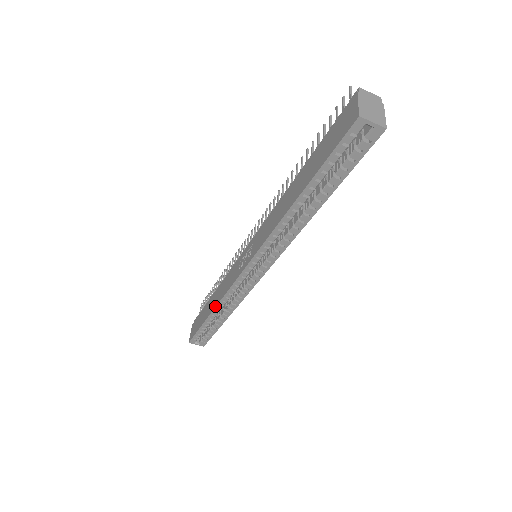
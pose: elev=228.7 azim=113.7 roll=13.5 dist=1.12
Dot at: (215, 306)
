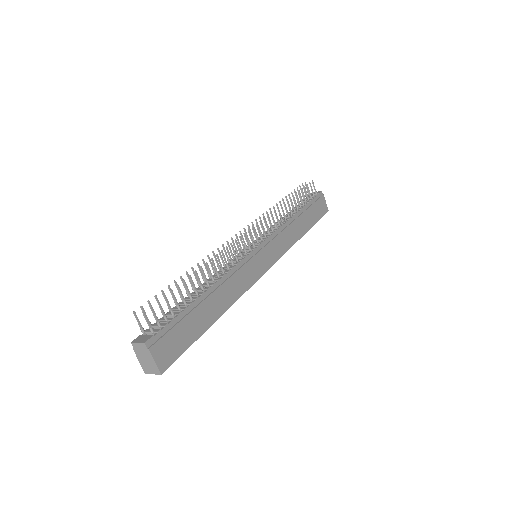
Dot at: occluded
